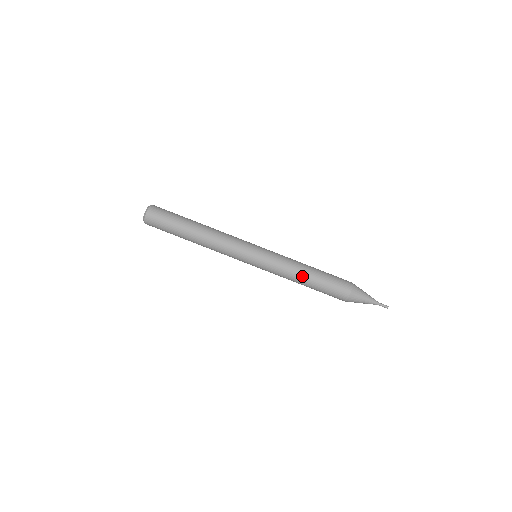
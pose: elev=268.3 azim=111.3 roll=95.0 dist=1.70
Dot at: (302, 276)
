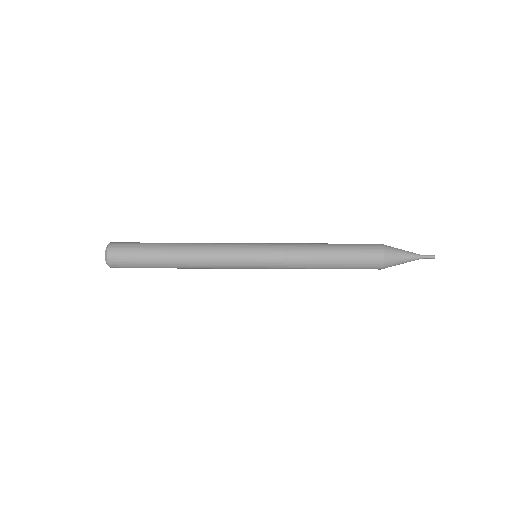
Dot at: (319, 265)
